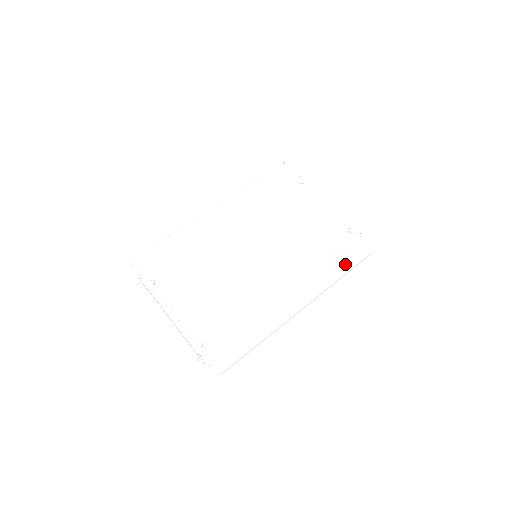
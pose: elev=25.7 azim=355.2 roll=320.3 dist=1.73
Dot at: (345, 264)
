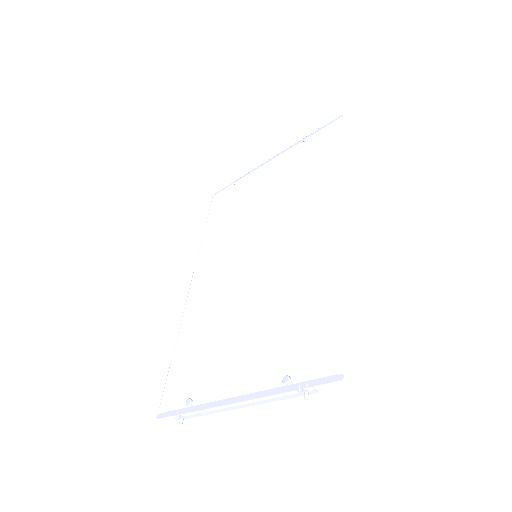
Dot at: (332, 151)
